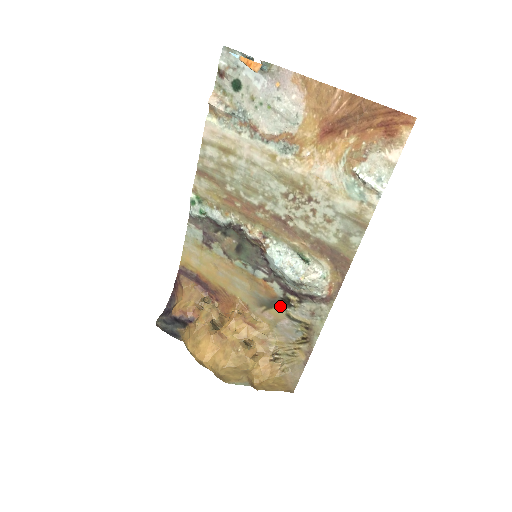
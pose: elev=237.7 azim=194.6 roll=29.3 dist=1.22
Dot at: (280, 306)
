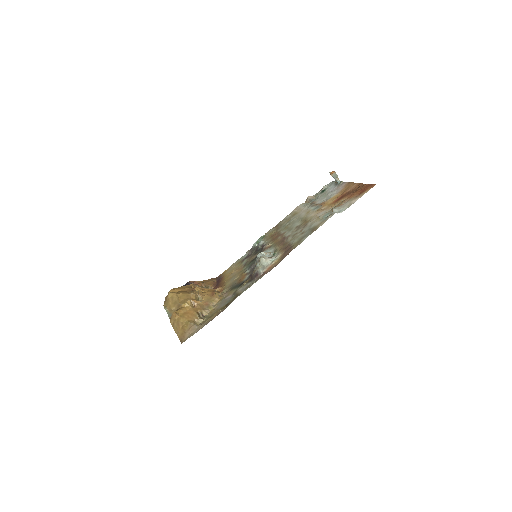
Dot at: (237, 287)
